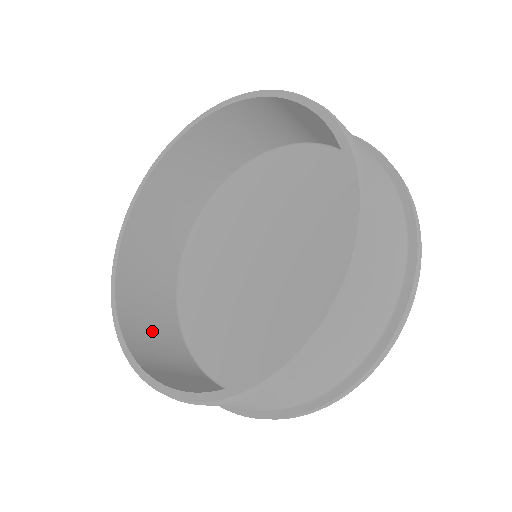
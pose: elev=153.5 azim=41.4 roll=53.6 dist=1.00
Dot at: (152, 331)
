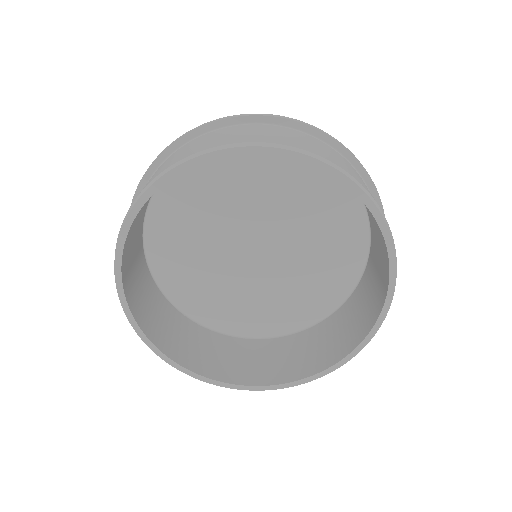
Dot at: (205, 352)
